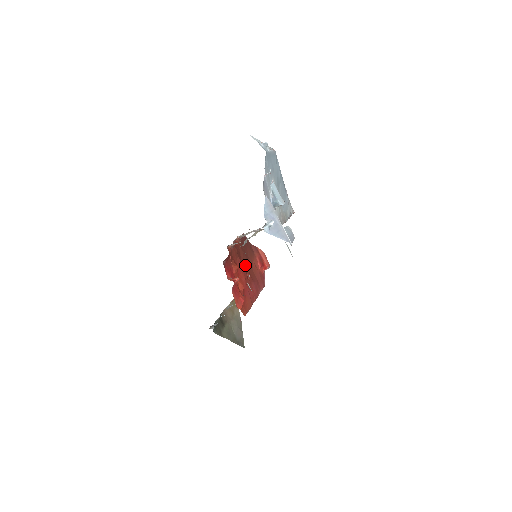
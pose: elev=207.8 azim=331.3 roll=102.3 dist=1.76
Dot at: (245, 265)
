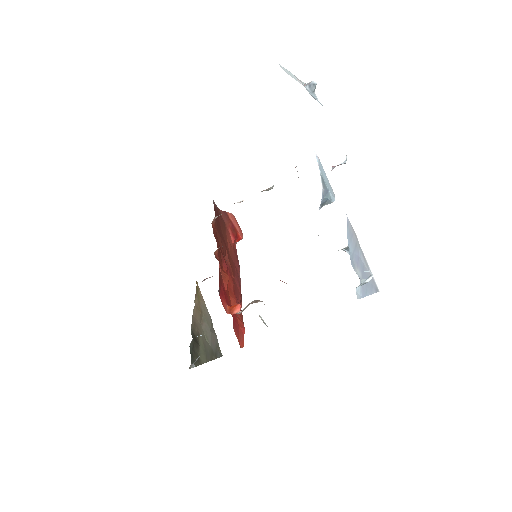
Dot at: (224, 255)
